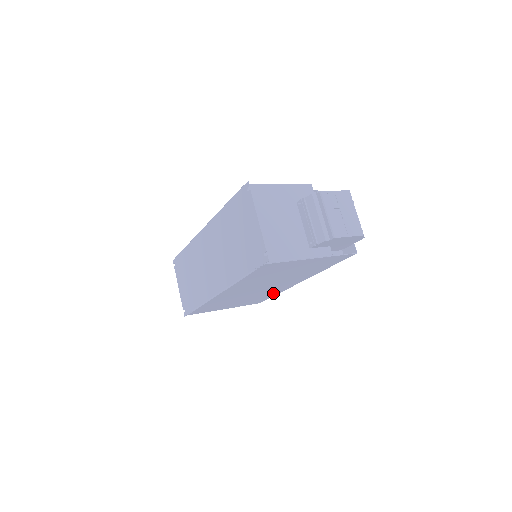
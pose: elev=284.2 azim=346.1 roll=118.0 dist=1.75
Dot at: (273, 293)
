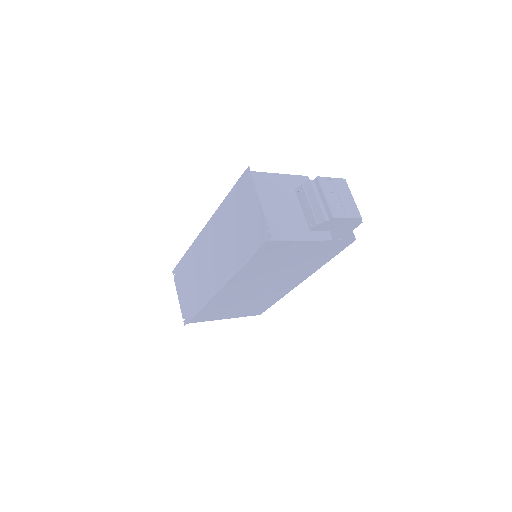
Dot at: (273, 298)
